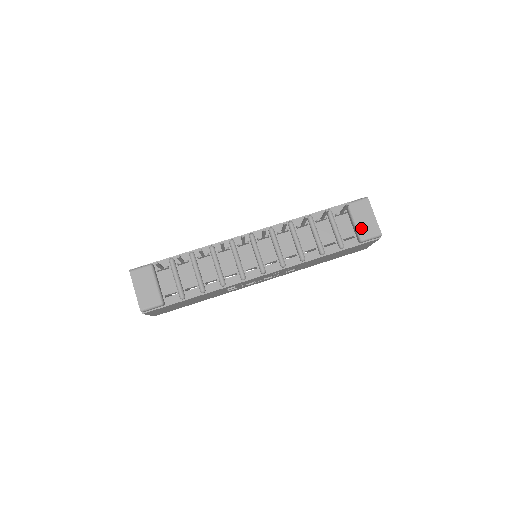
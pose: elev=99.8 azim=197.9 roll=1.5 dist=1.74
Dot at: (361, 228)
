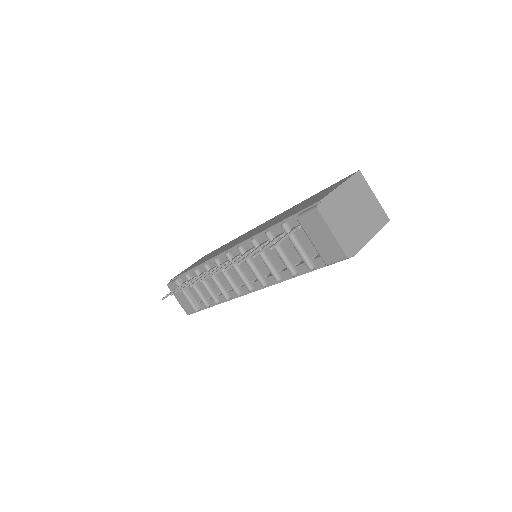
Dot at: (321, 250)
